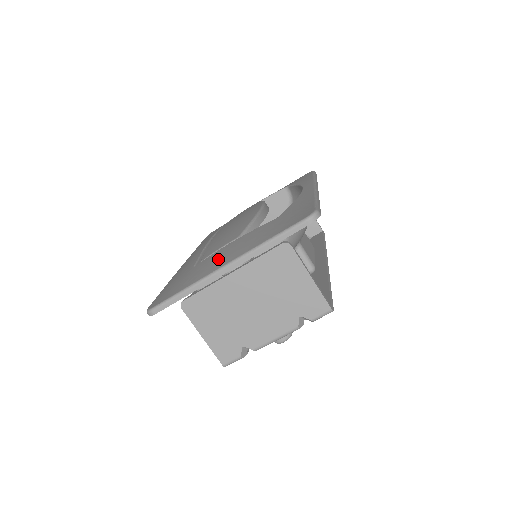
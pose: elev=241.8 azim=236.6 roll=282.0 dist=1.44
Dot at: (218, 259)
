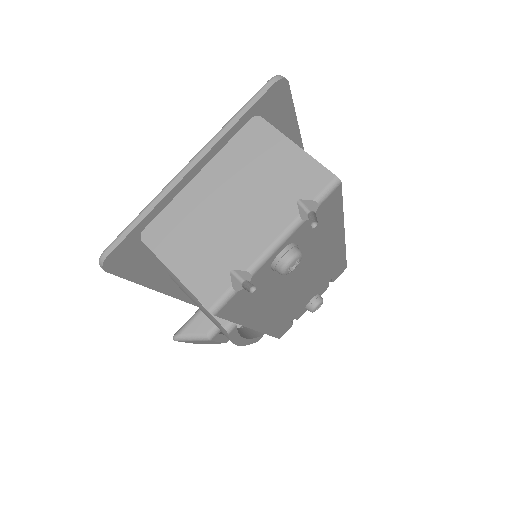
Dot at: occluded
